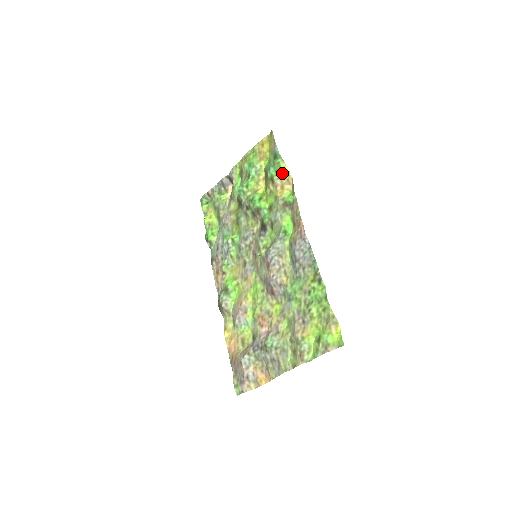
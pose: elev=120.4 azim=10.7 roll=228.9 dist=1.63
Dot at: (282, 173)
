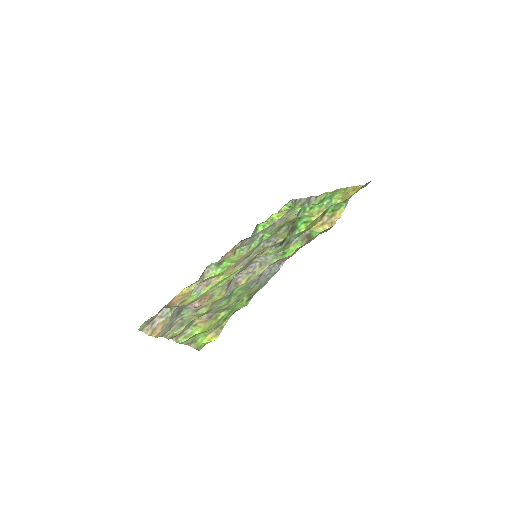
Dot at: (335, 214)
